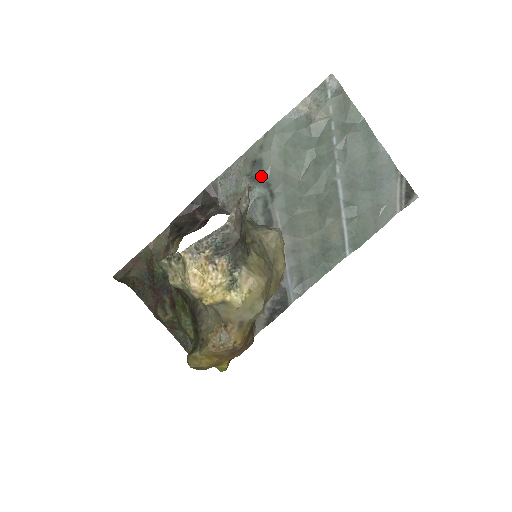
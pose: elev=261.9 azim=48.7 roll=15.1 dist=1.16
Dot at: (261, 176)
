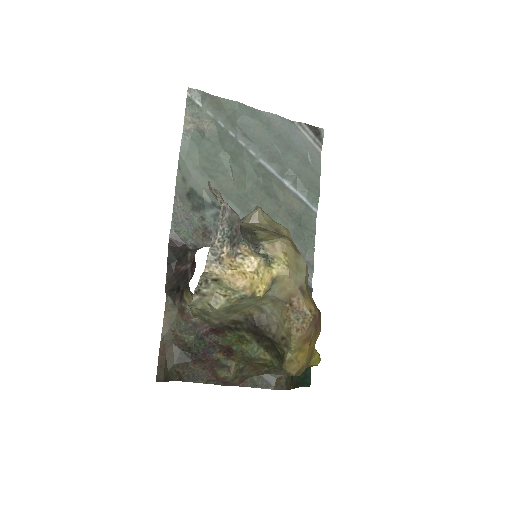
Dot at: (202, 202)
